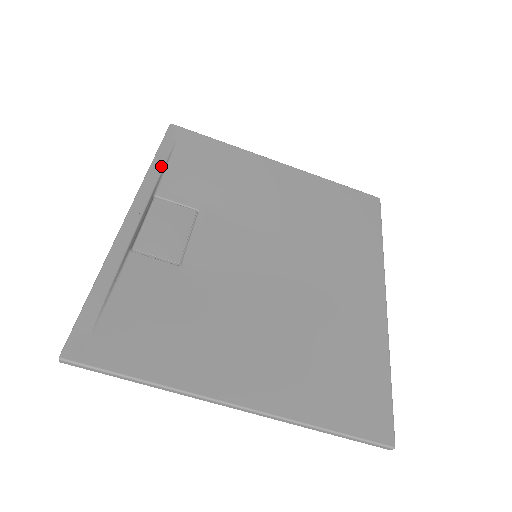
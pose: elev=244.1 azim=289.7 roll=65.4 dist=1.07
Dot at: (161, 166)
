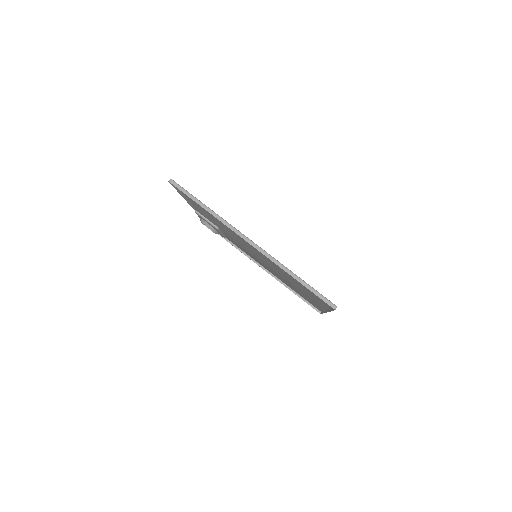
Dot at: occluded
